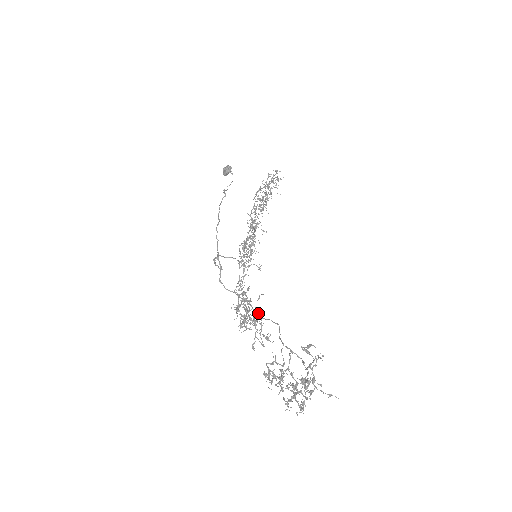
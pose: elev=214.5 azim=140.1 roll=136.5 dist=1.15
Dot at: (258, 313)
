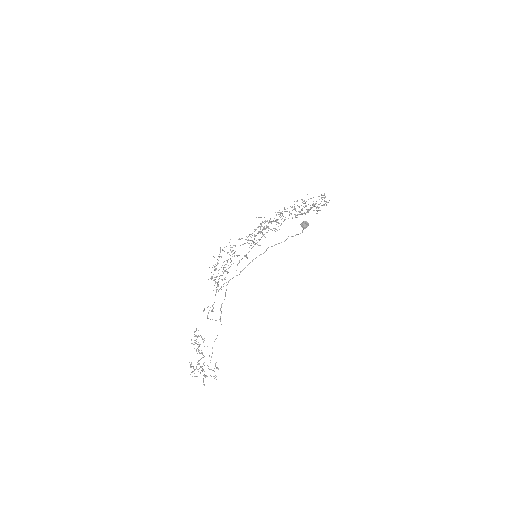
Dot at: occluded
